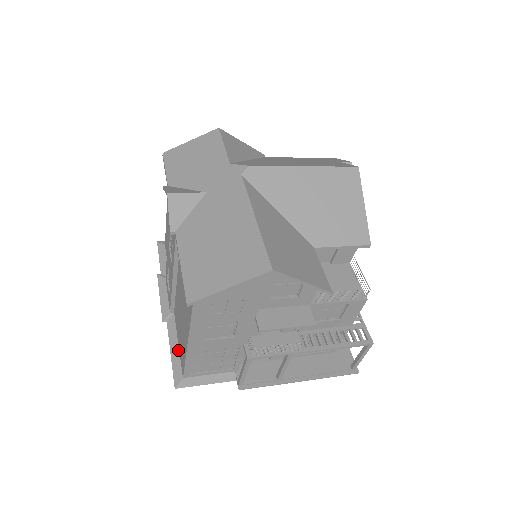
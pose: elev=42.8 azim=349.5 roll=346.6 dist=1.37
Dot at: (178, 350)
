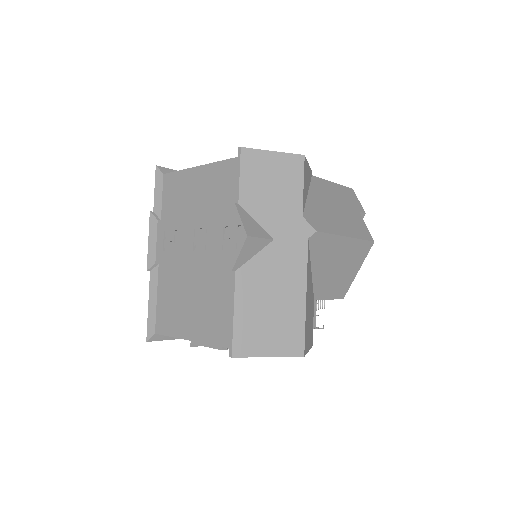
Dot at: (156, 305)
